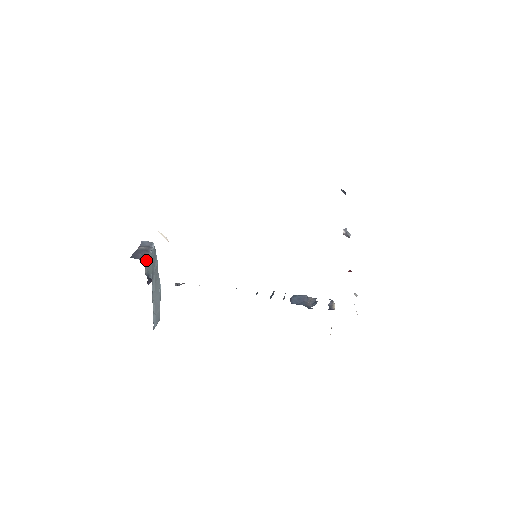
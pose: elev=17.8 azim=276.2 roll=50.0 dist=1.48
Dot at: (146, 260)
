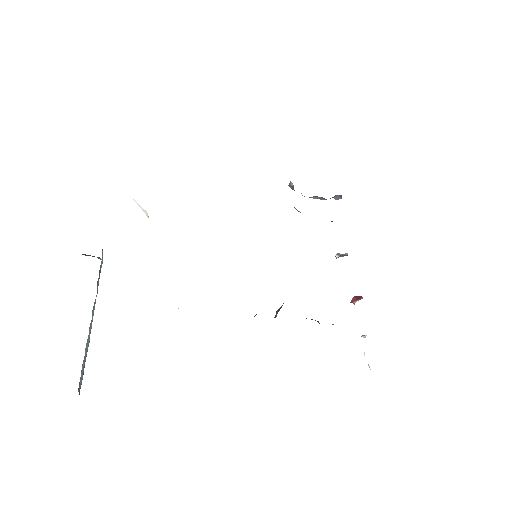
Dot at: (102, 251)
